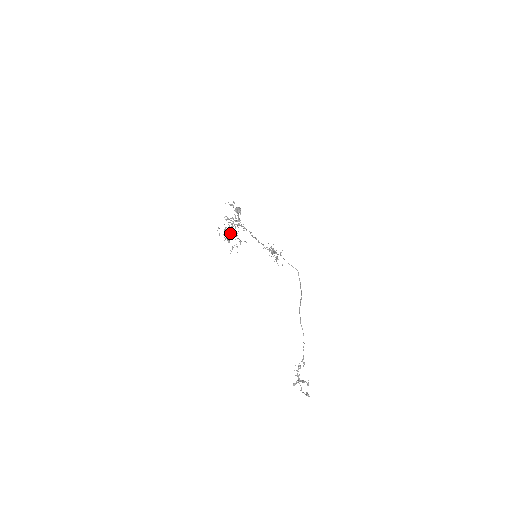
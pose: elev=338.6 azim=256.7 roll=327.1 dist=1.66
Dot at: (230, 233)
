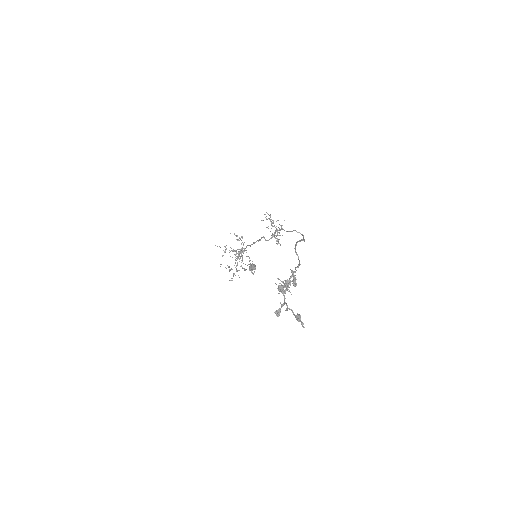
Dot at: occluded
